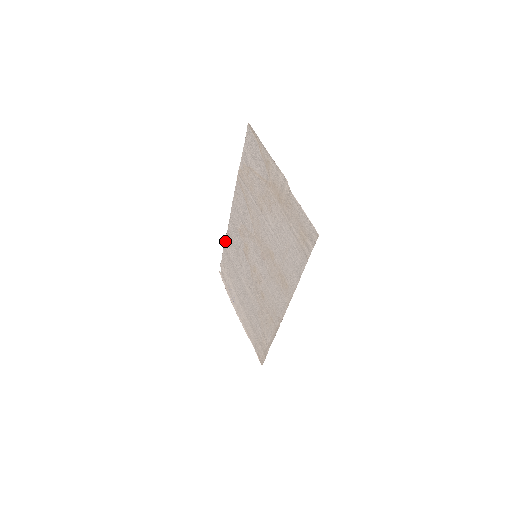
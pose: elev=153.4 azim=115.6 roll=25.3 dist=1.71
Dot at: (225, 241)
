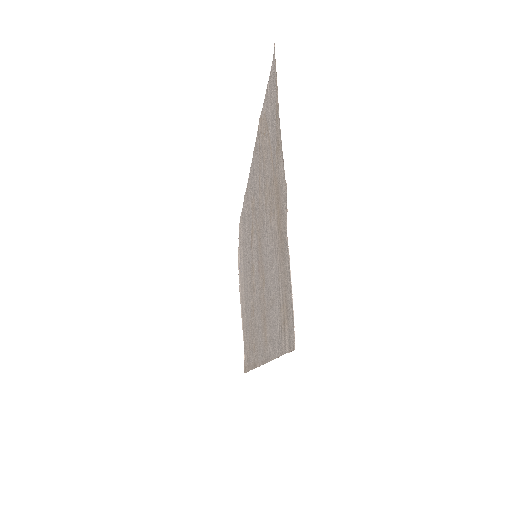
Dot at: (245, 195)
